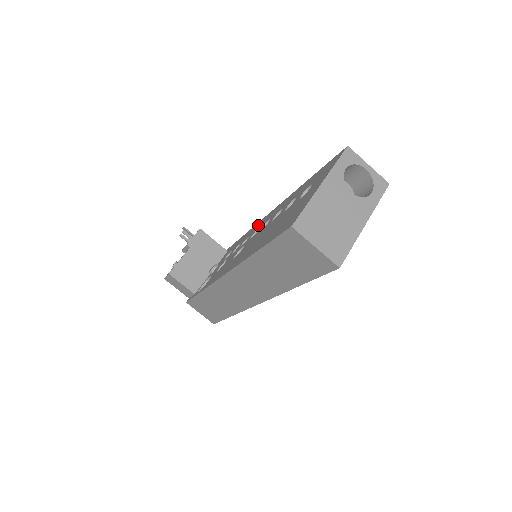
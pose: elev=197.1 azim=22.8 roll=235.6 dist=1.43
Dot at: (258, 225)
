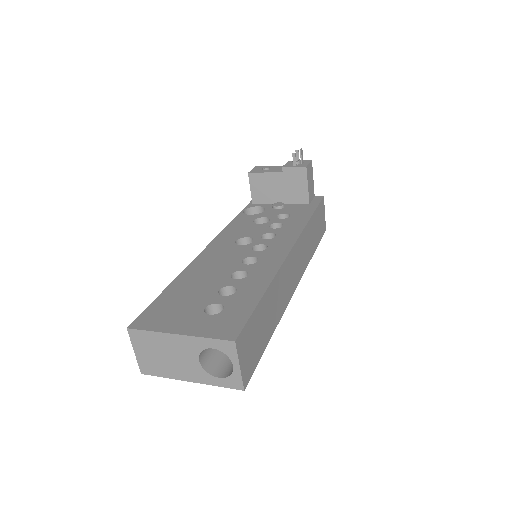
Dot at: (283, 241)
